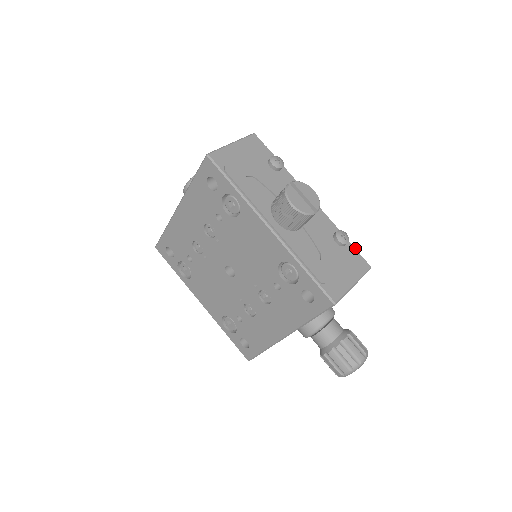
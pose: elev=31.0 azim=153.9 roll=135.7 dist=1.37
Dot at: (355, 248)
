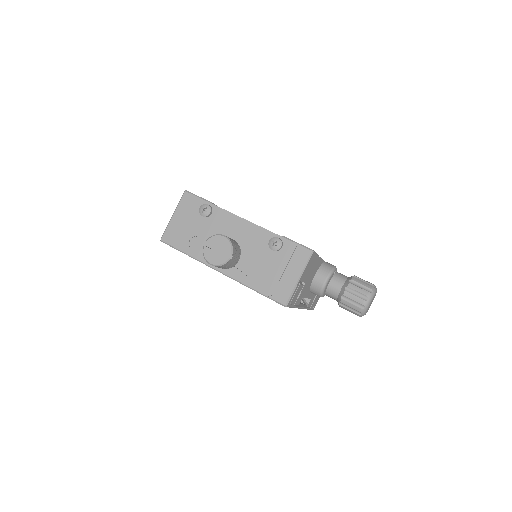
Dot at: (292, 244)
